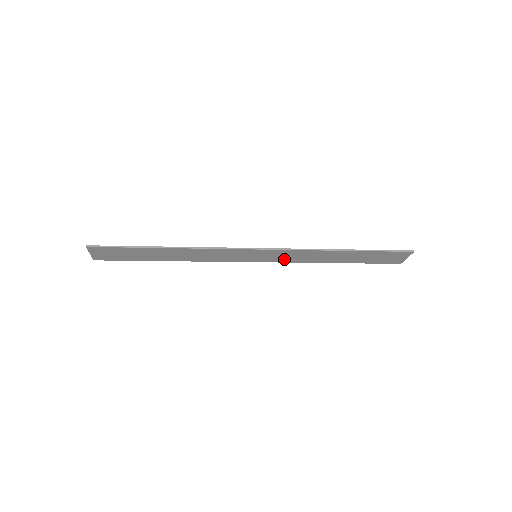
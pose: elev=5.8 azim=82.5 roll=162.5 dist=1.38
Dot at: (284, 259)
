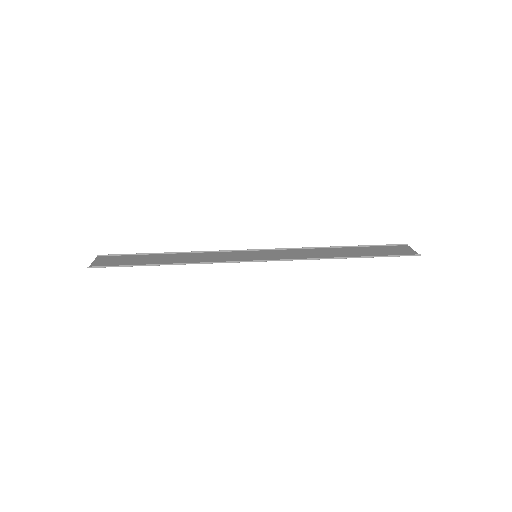
Dot at: (285, 252)
